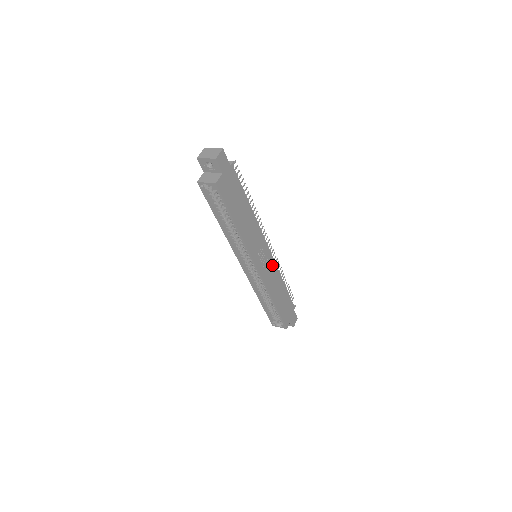
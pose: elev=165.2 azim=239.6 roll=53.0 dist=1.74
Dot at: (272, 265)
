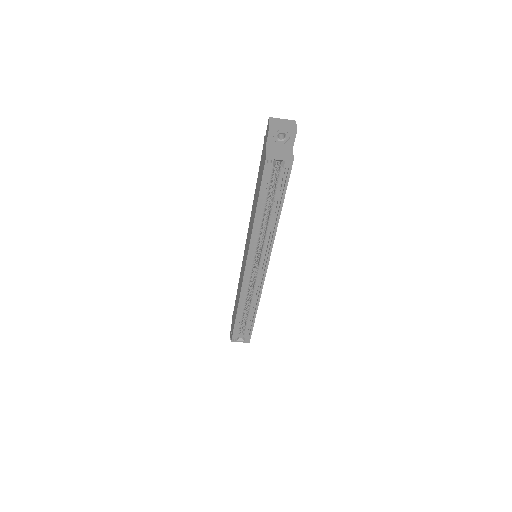
Dot at: occluded
